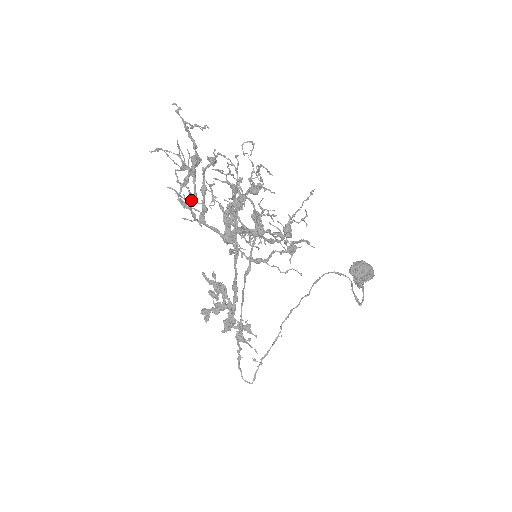
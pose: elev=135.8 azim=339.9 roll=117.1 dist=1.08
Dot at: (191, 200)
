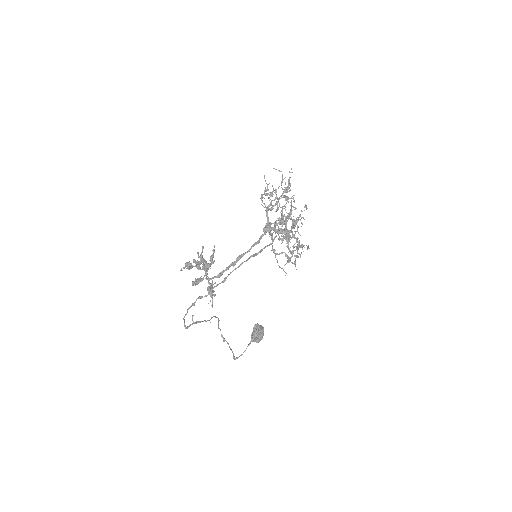
Dot at: (278, 198)
